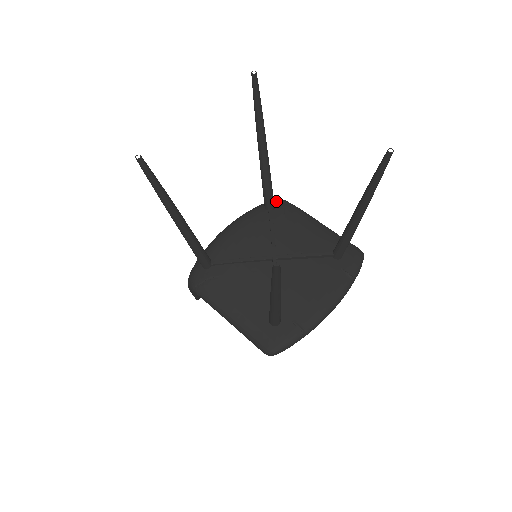
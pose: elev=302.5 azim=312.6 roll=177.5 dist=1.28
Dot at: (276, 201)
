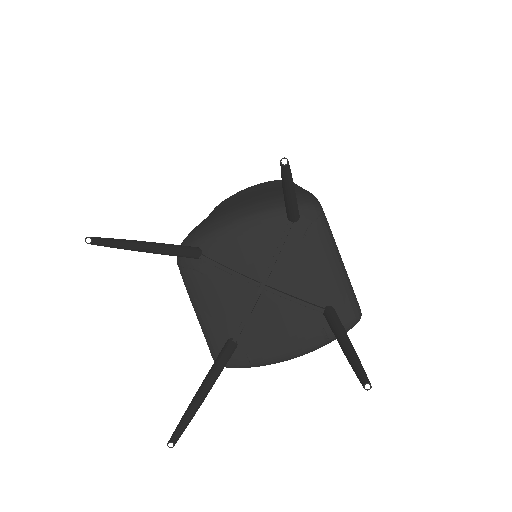
Dot at: (307, 208)
